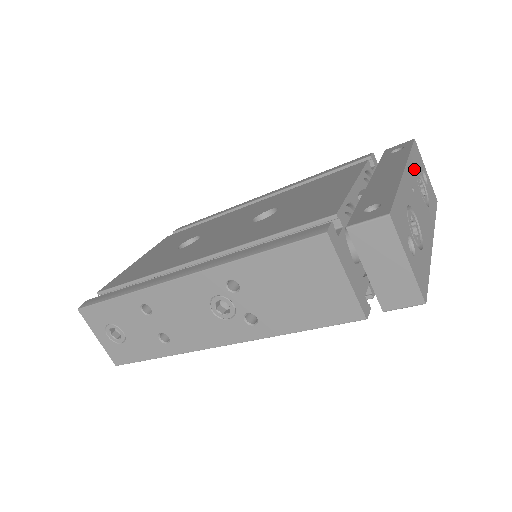
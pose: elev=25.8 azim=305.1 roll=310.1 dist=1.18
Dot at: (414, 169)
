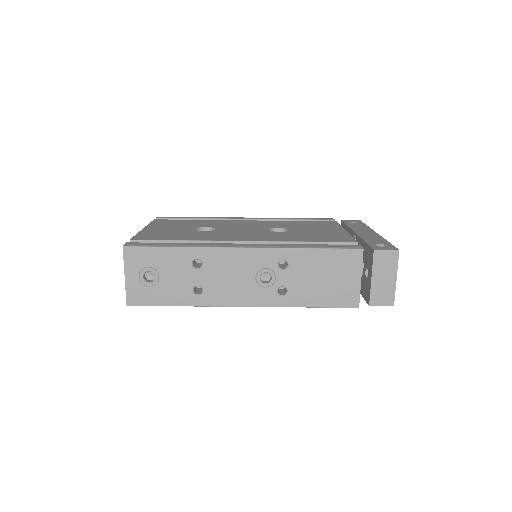
Dot at: occluded
